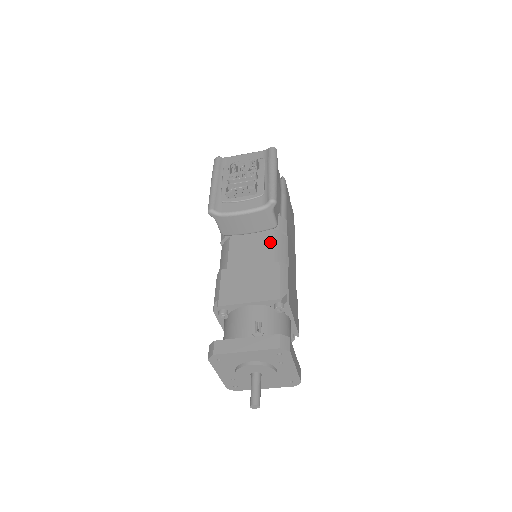
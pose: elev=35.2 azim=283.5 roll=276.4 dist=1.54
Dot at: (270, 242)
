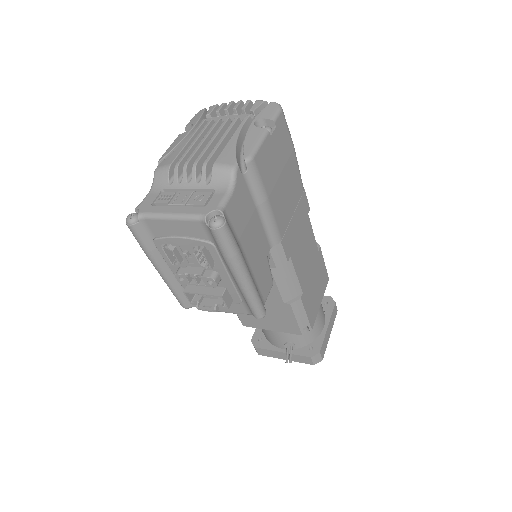
Dot at: occluded
